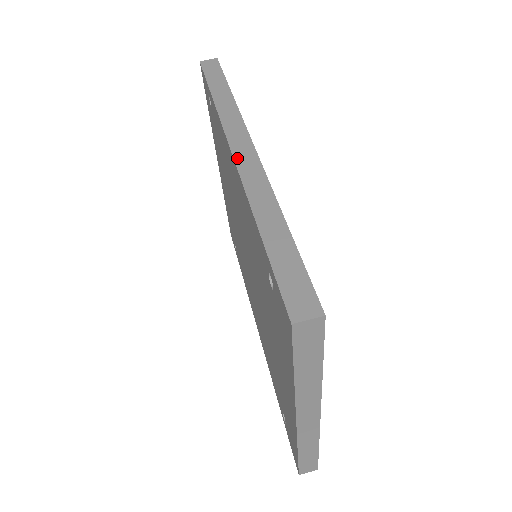
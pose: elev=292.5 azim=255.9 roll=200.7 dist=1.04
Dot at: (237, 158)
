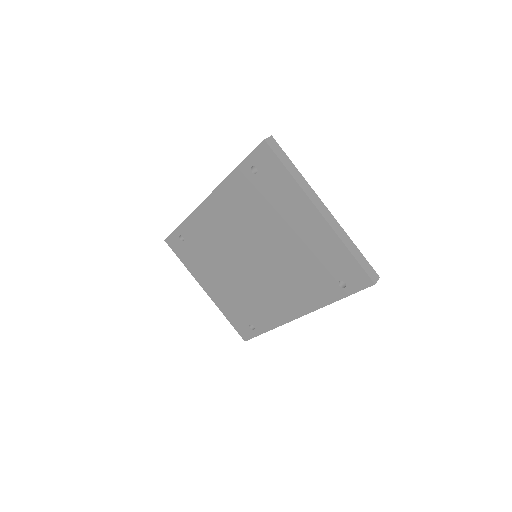
Dot at: (210, 194)
